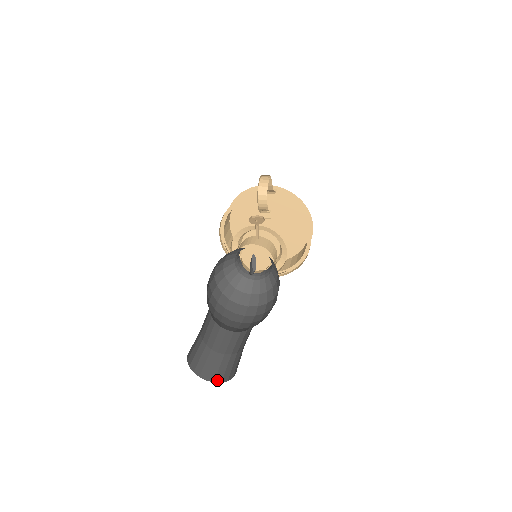
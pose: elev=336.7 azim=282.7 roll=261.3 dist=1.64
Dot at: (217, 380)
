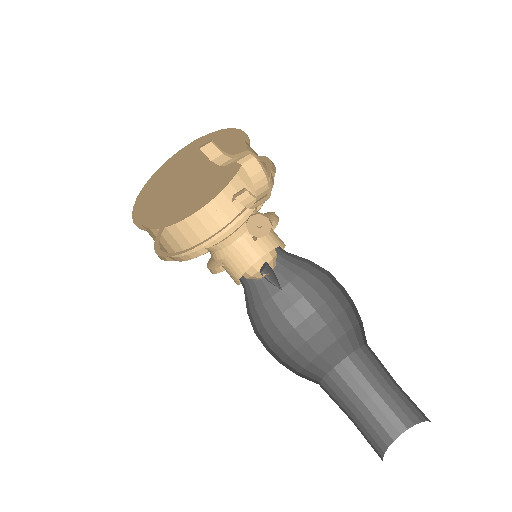
Dot at: (394, 436)
